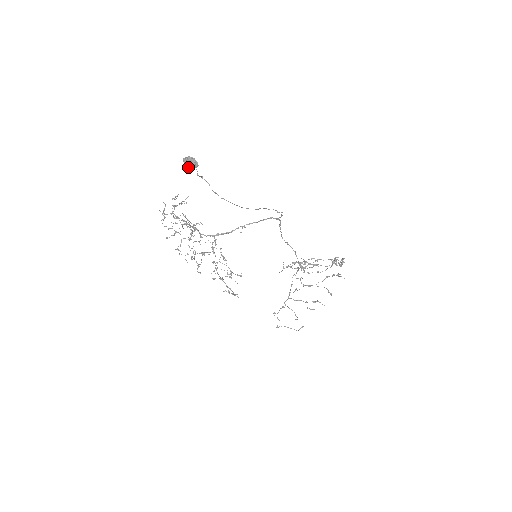
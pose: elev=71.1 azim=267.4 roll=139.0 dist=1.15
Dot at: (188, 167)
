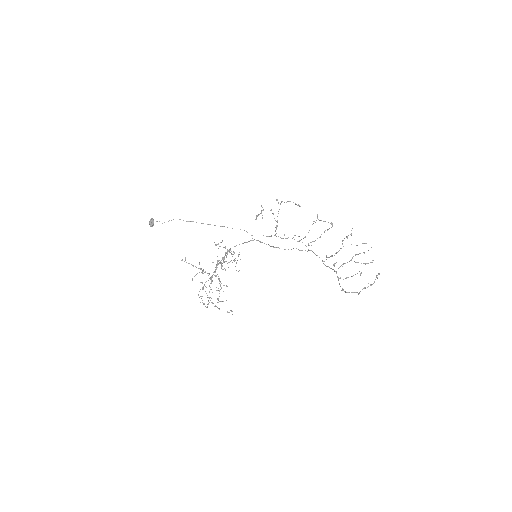
Dot at: (152, 224)
